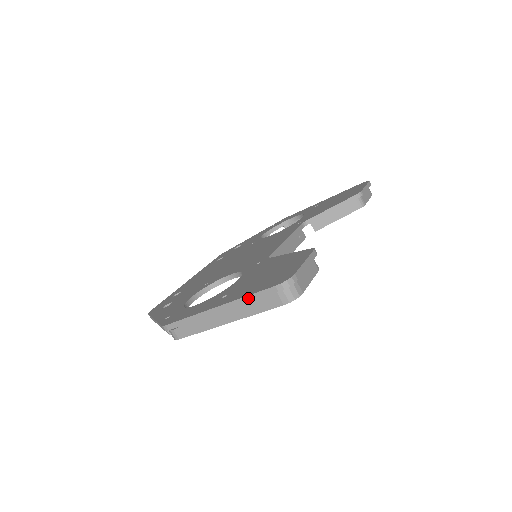
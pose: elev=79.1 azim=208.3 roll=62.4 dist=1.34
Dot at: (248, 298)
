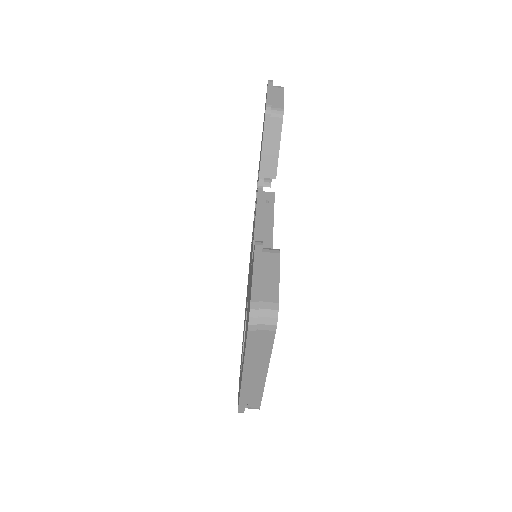
Dot at: (248, 353)
